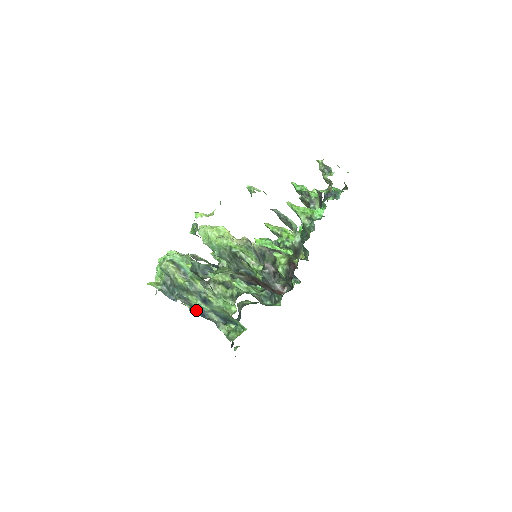
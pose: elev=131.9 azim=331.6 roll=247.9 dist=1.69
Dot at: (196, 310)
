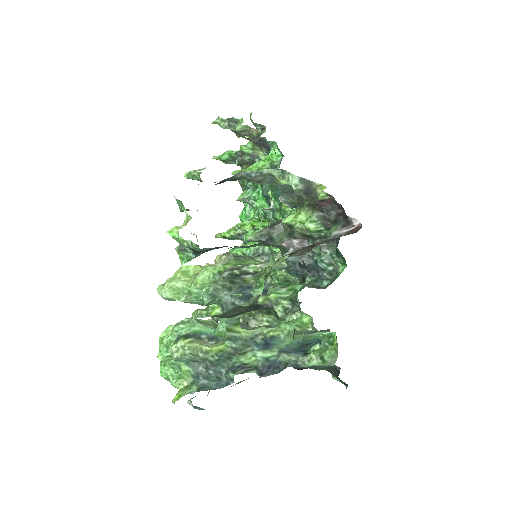
Dot at: (263, 370)
